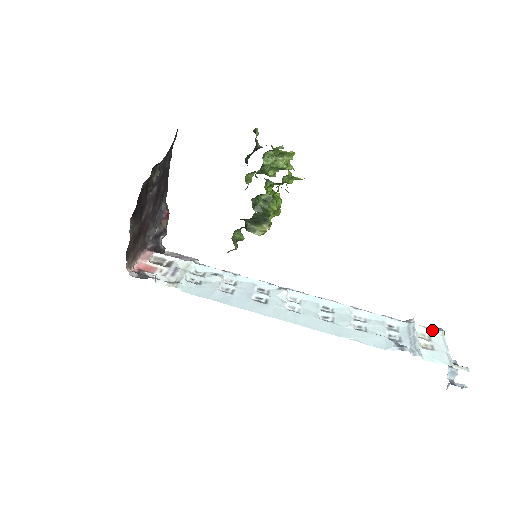
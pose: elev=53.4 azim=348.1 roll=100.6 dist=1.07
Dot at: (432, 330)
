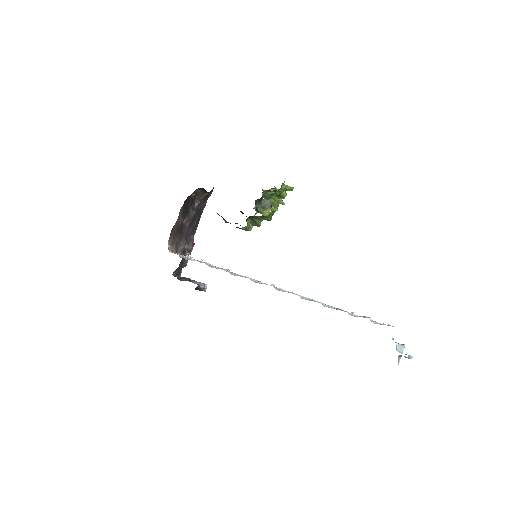
Dot at: (382, 324)
